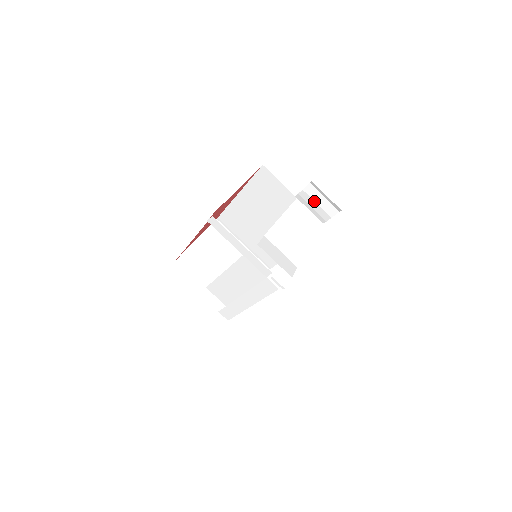
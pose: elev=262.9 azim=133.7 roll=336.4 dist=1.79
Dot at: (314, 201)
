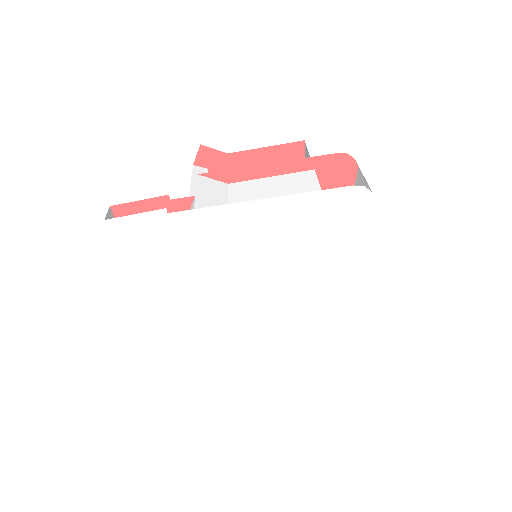
Dot at: occluded
